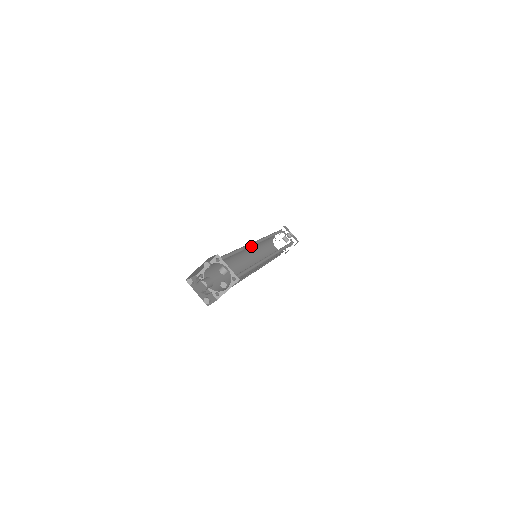
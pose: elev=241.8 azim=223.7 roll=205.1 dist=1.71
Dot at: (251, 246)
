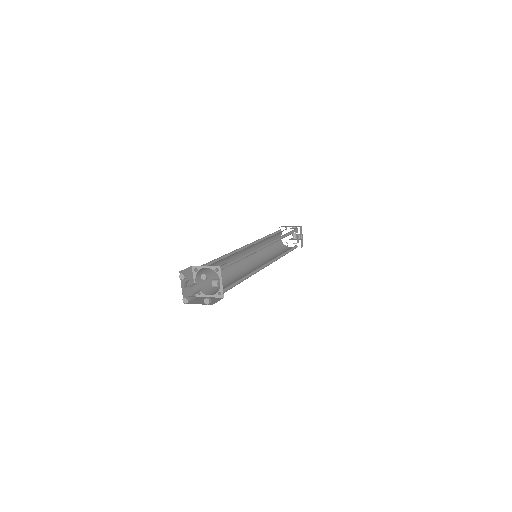
Dot at: (257, 250)
